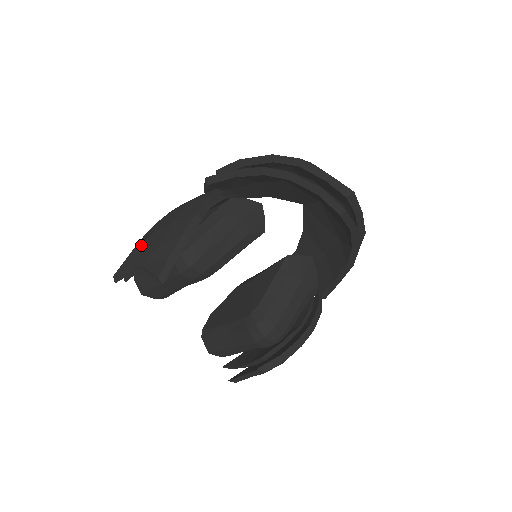
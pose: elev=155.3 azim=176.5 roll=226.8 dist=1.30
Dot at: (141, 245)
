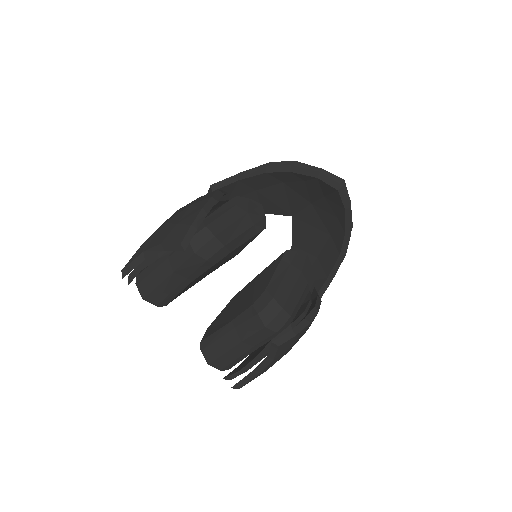
Dot at: (155, 233)
